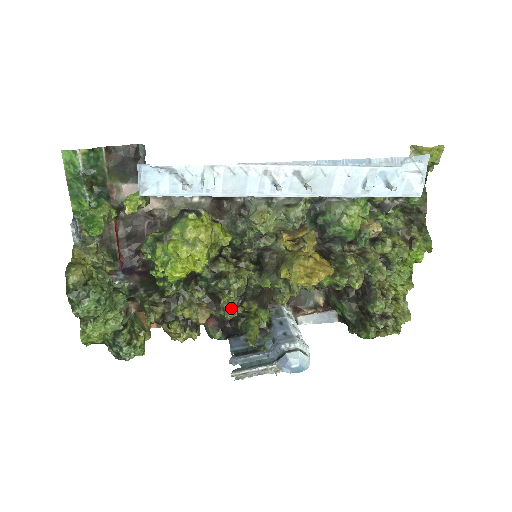
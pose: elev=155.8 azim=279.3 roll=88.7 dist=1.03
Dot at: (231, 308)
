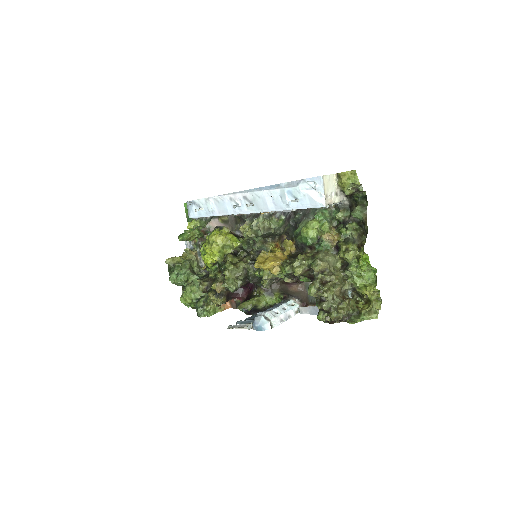
Dot at: (229, 283)
